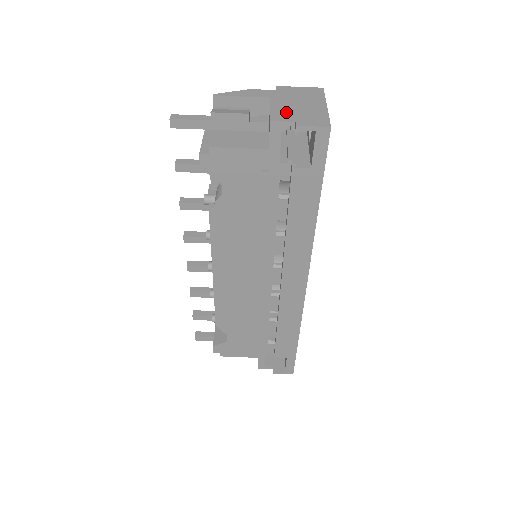
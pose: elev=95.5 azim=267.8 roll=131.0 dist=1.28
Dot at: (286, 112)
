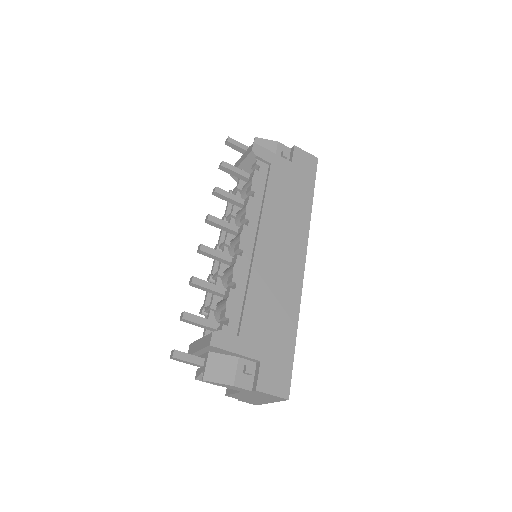
Dot at: (241, 397)
